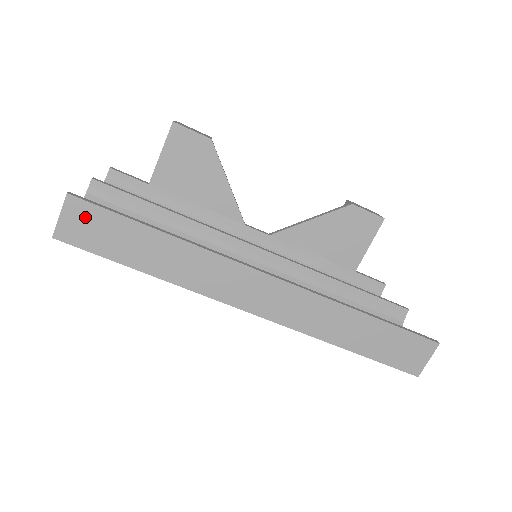
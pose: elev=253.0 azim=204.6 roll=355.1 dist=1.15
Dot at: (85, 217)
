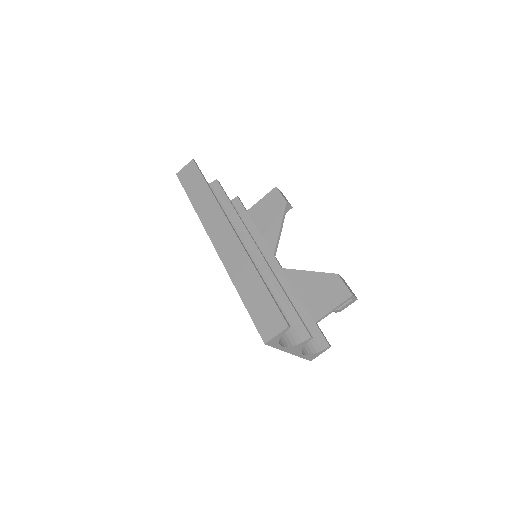
Dot at: (191, 170)
